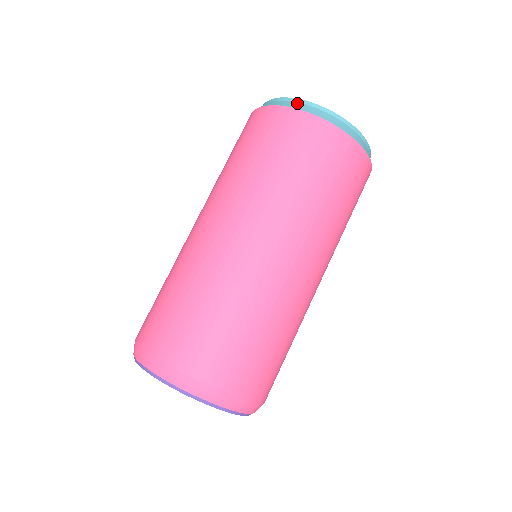
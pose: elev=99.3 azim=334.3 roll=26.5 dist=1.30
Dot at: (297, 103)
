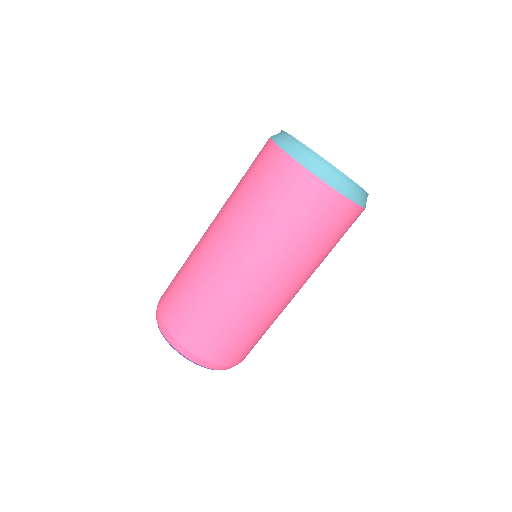
Dot at: (281, 137)
